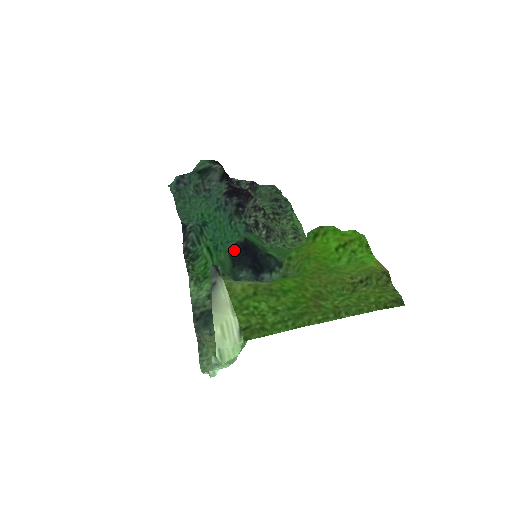
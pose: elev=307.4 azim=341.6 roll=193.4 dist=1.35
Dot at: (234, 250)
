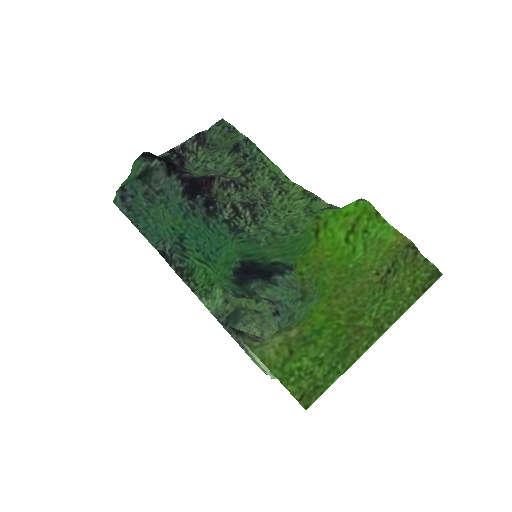
Dot at: (235, 276)
